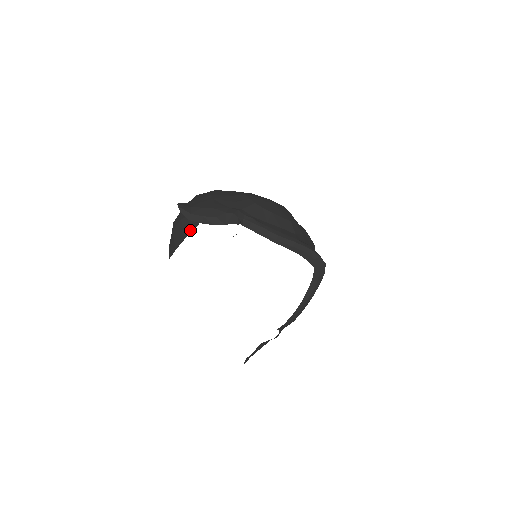
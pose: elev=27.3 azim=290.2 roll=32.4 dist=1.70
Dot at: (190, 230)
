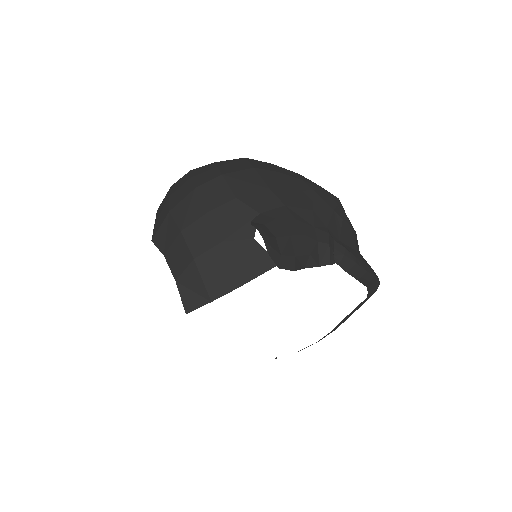
Dot at: (254, 272)
